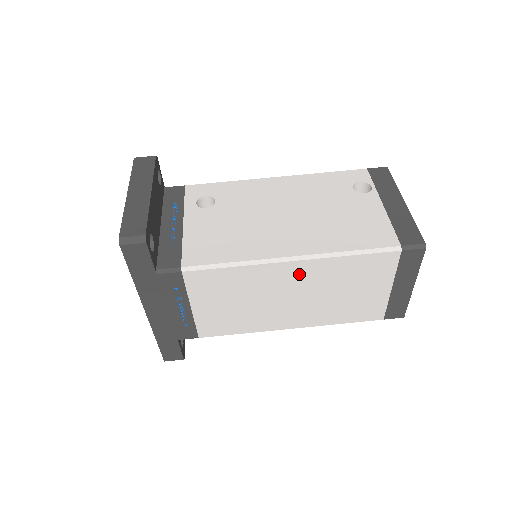
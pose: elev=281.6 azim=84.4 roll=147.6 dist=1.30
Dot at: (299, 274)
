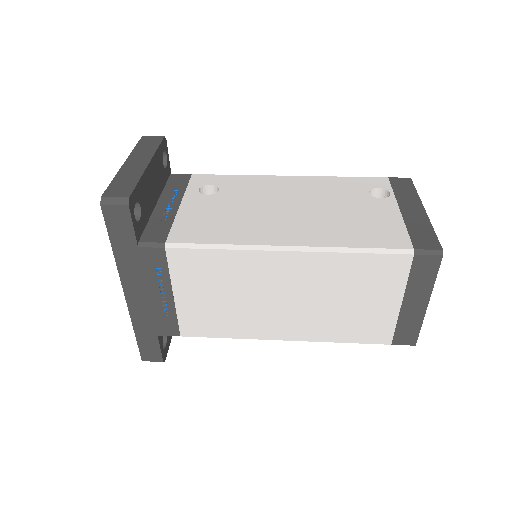
Dot at: (295, 269)
